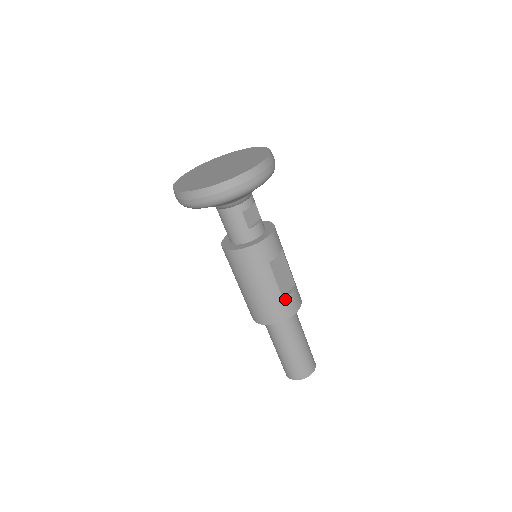
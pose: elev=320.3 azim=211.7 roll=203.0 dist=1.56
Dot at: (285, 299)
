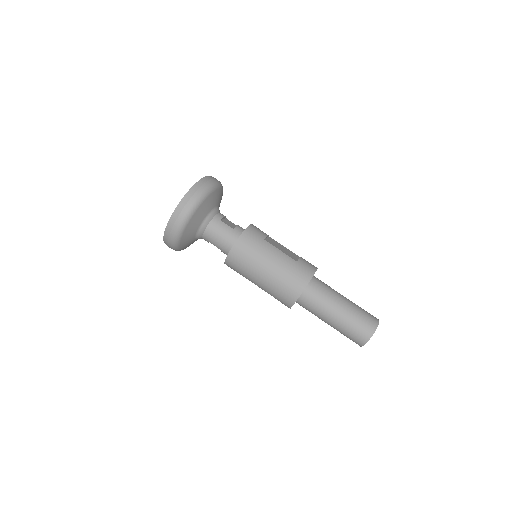
Dot at: (298, 261)
